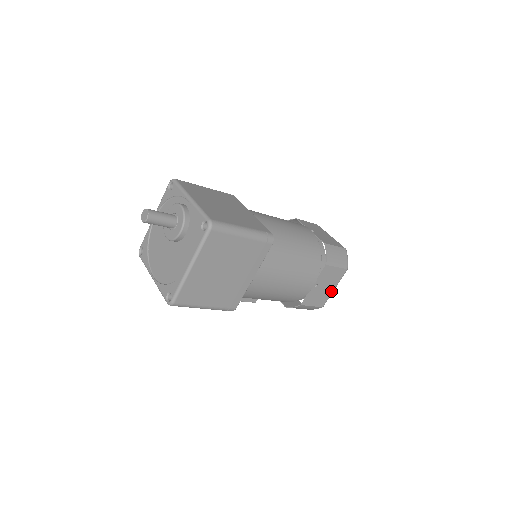
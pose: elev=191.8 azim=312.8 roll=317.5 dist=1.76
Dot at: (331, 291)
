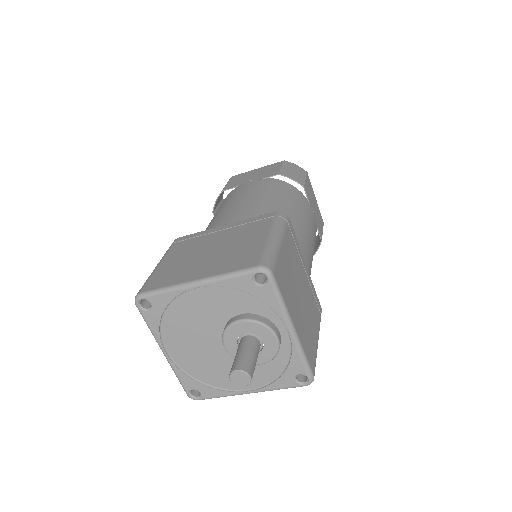
Dot at: occluded
